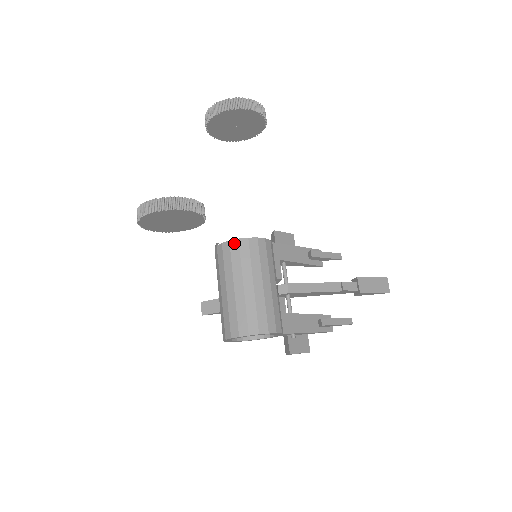
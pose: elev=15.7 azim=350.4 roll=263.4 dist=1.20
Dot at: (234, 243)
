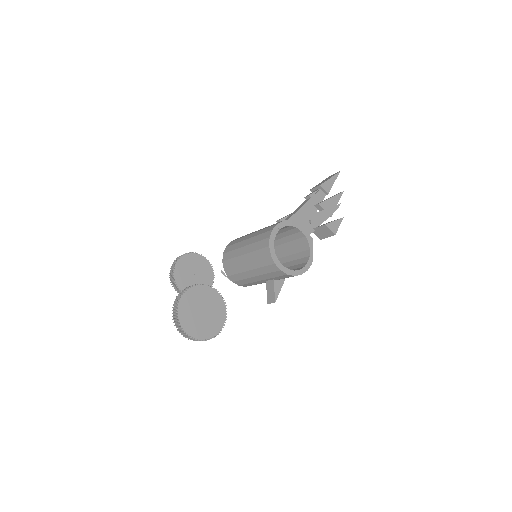
Dot at: (224, 257)
